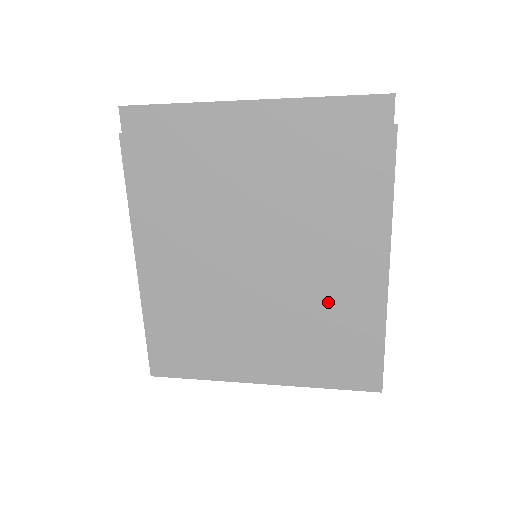
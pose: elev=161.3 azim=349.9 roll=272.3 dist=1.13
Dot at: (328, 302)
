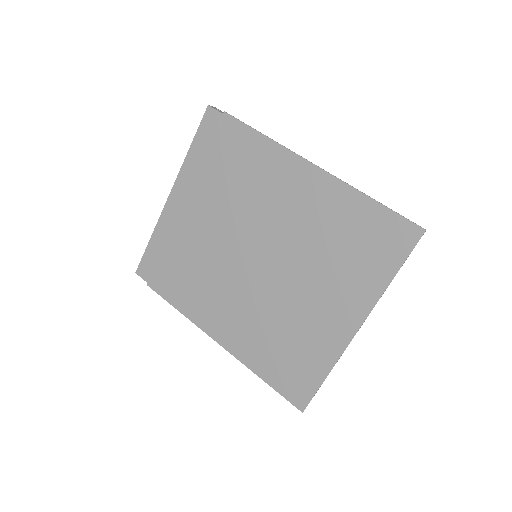
Dot at: (316, 226)
